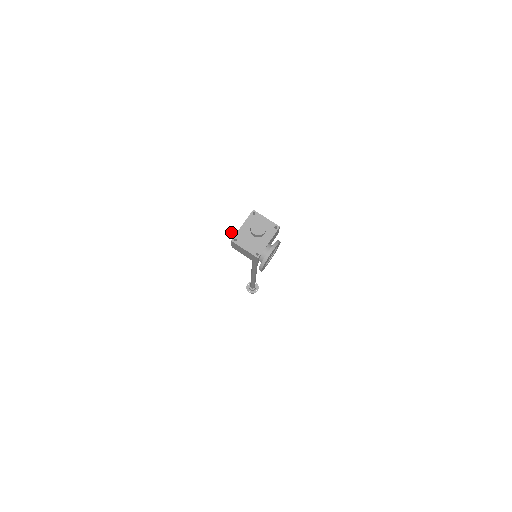
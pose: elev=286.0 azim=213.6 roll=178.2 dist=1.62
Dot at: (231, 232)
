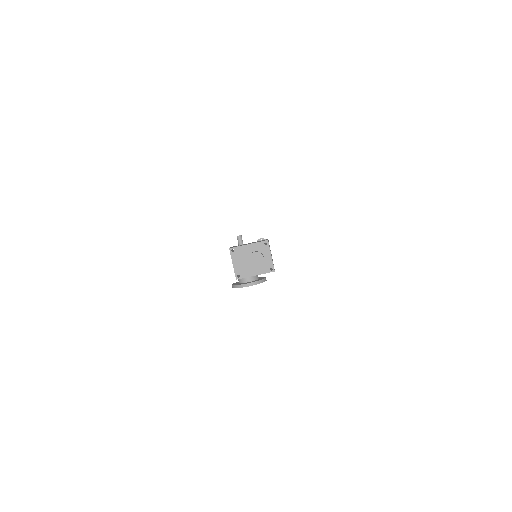
Dot at: (238, 239)
